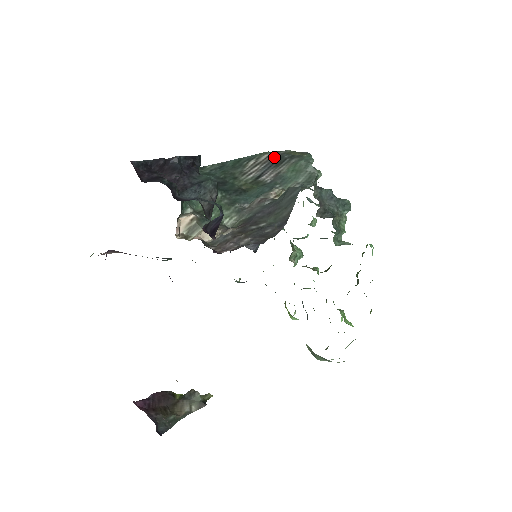
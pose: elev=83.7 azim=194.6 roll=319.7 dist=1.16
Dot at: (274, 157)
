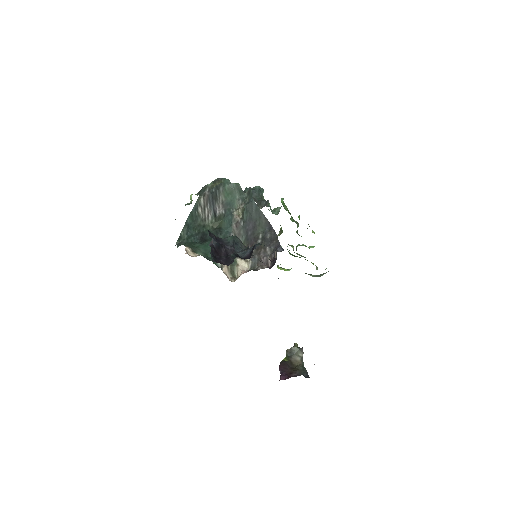
Dot at: (208, 196)
